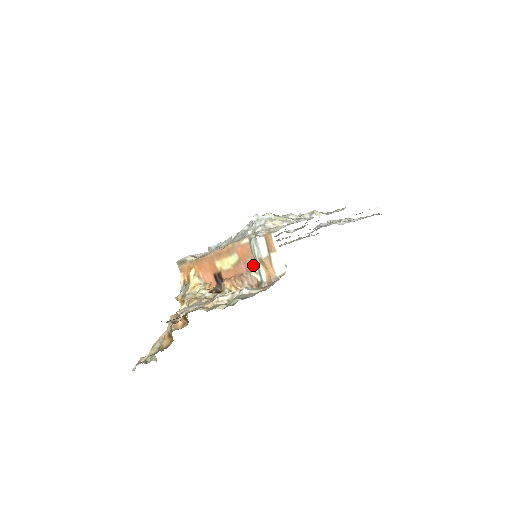
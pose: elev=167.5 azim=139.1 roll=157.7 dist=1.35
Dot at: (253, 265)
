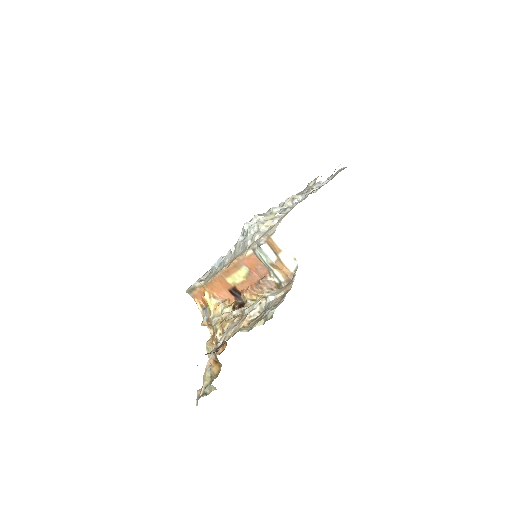
Dot at: (265, 271)
